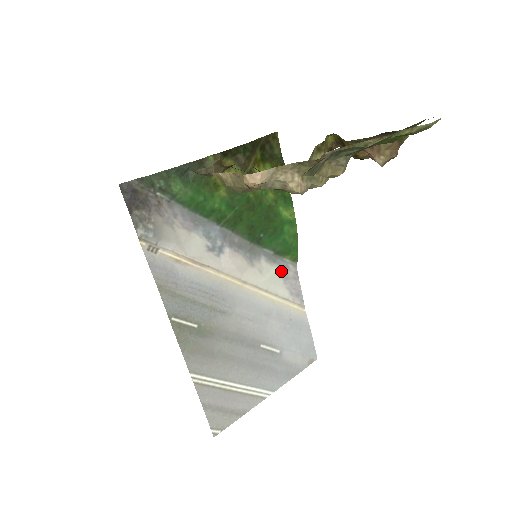
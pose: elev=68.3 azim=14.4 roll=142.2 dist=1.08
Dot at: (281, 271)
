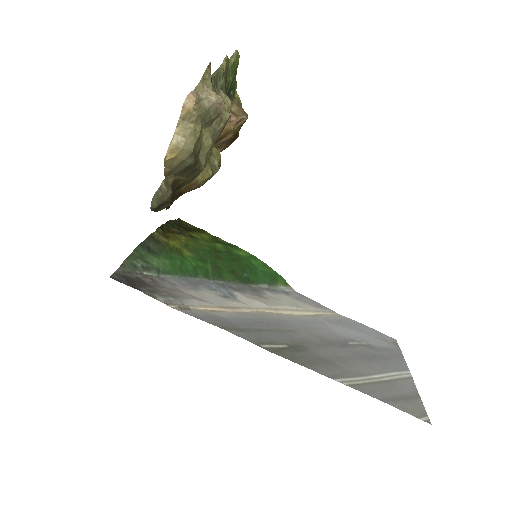
Dot at: (288, 296)
